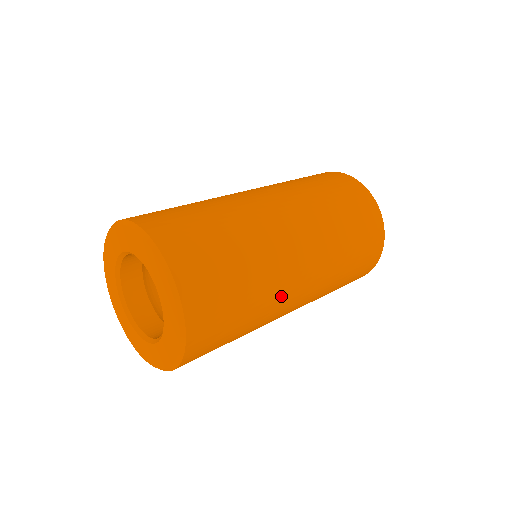
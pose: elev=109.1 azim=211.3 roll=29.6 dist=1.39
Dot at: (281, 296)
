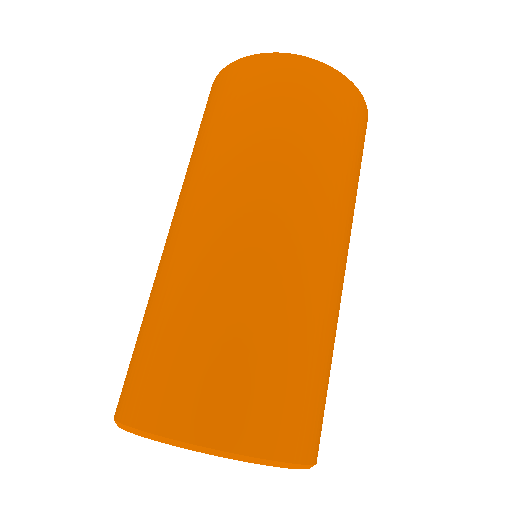
Dot at: (337, 301)
